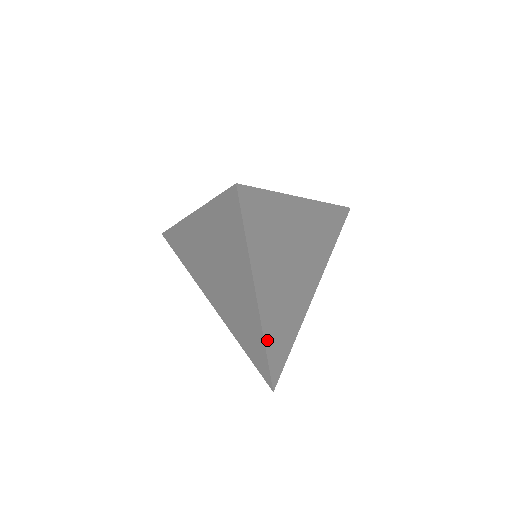
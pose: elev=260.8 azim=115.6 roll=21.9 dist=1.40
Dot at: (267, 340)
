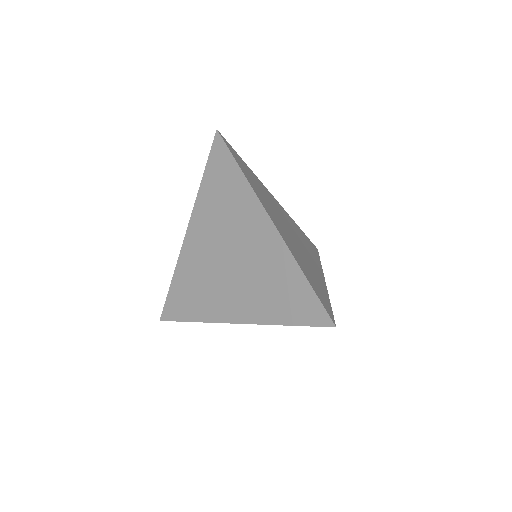
Dot at: (298, 263)
